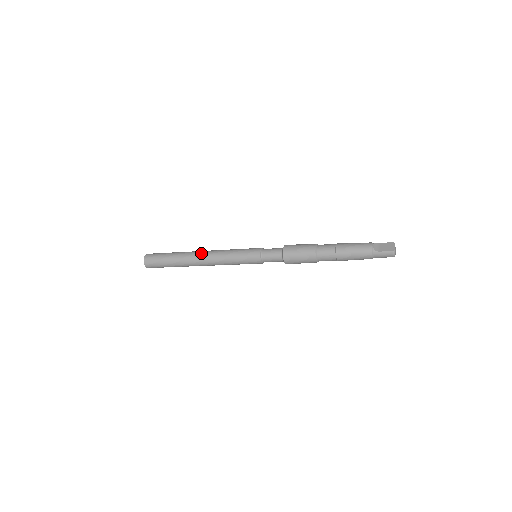
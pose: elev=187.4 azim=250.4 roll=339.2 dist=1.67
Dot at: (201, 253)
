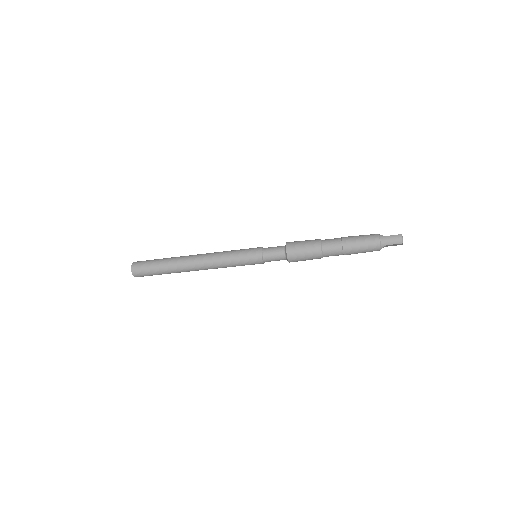
Dot at: (198, 254)
